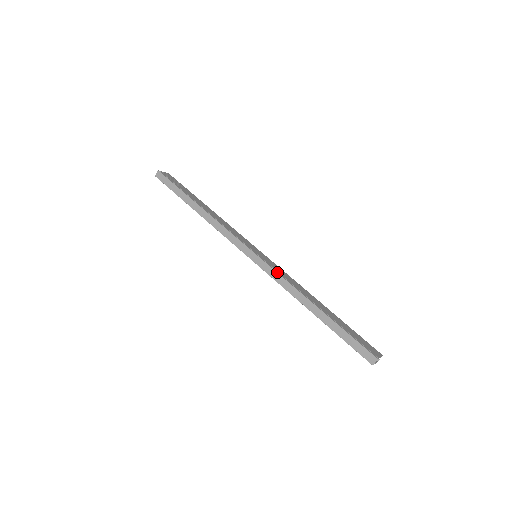
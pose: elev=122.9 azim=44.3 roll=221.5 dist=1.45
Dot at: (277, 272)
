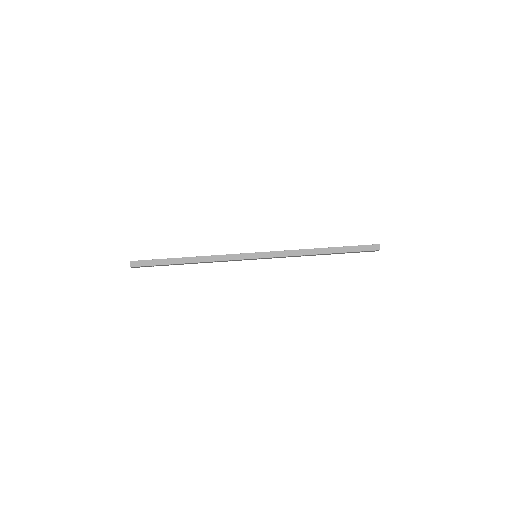
Dot at: (281, 251)
